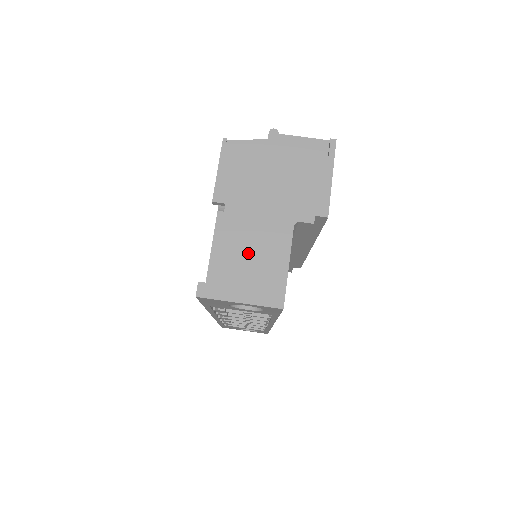
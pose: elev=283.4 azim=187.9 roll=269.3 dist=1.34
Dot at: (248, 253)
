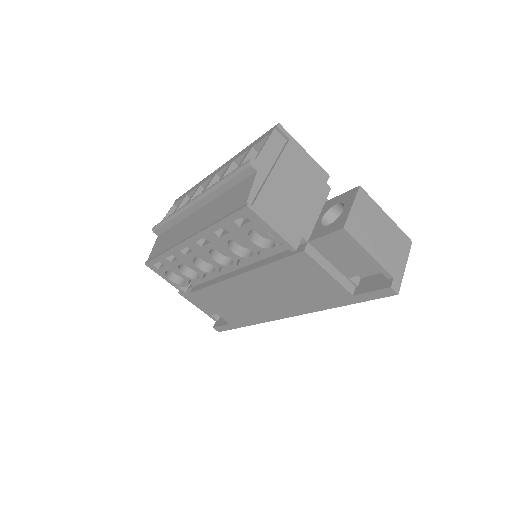
Dot at: (382, 241)
